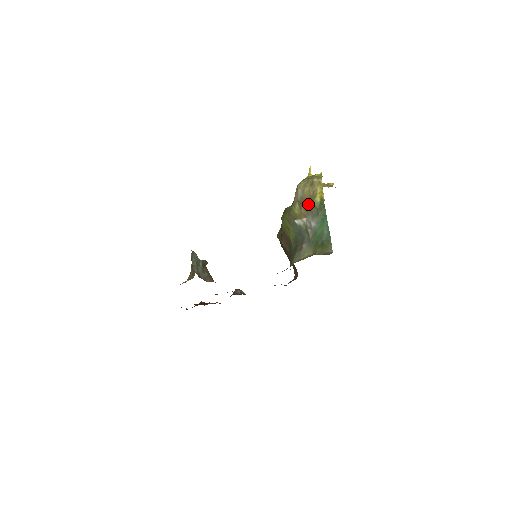
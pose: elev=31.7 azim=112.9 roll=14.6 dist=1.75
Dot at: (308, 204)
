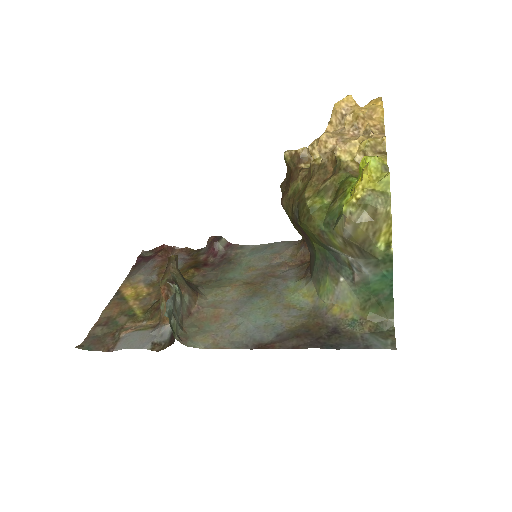
Dot at: (362, 249)
